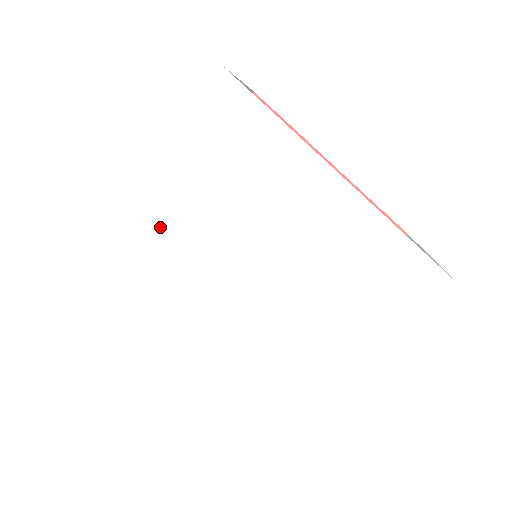
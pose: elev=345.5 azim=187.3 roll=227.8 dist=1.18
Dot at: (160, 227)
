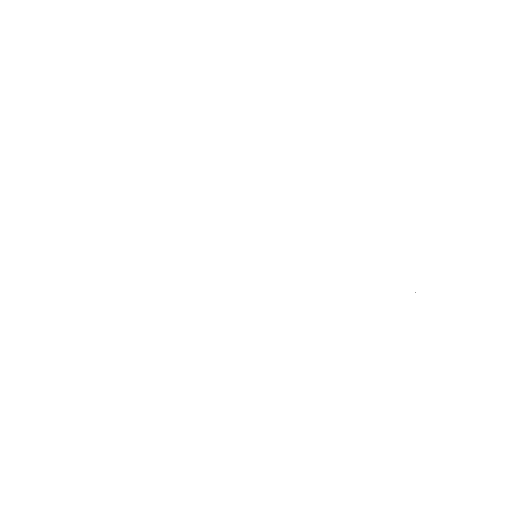
Dot at: (135, 245)
